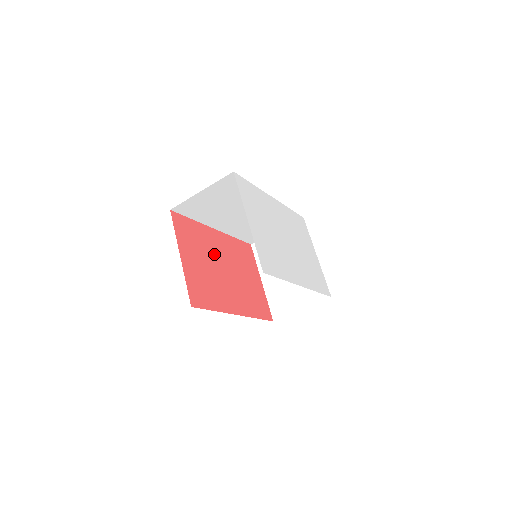
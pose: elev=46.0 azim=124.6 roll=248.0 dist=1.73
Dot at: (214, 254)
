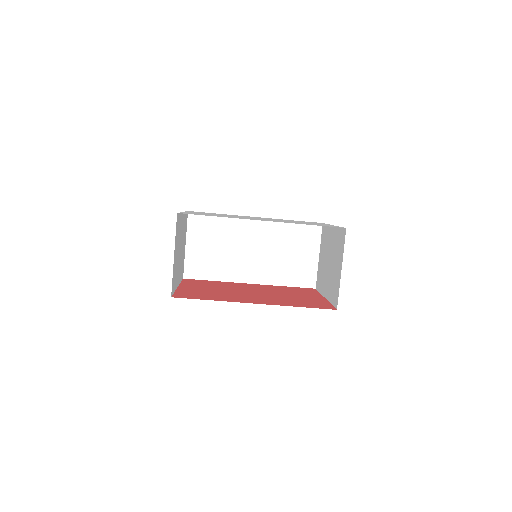
Dot at: occluded
